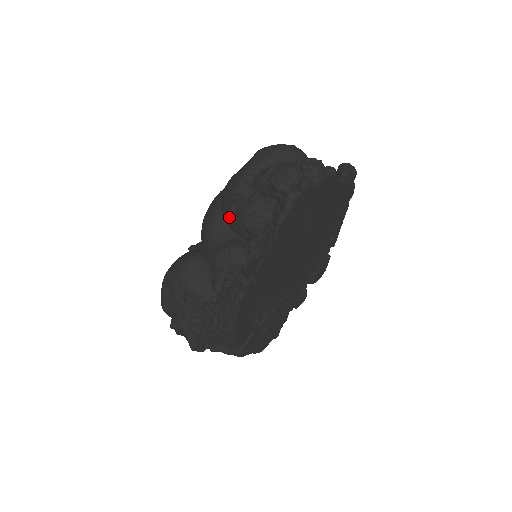
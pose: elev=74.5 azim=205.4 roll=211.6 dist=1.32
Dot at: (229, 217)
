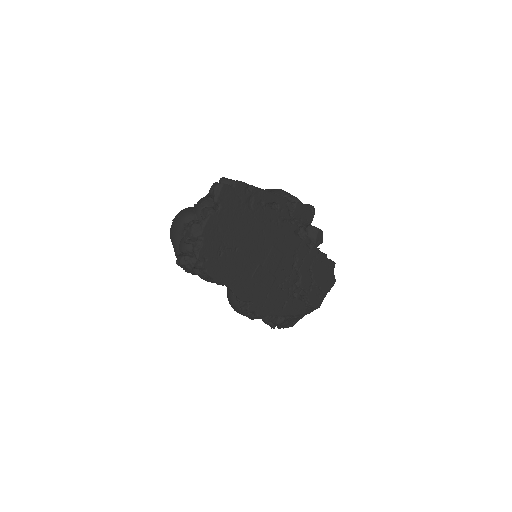
Dot at: occluded
